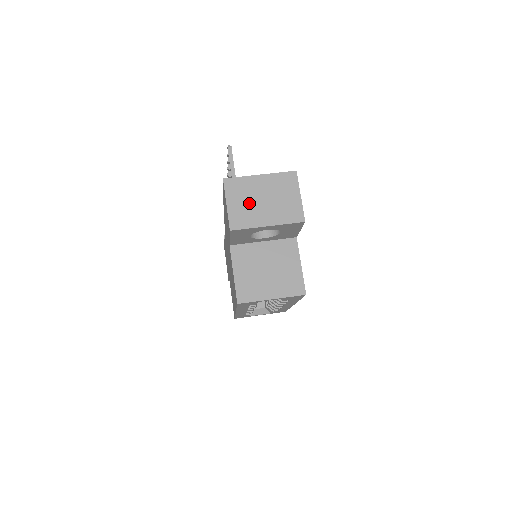
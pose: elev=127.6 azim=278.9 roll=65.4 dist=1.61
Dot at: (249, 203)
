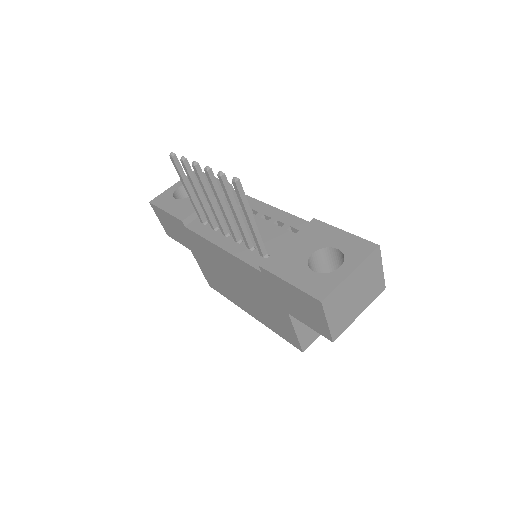
Dot at: (345, 307)
